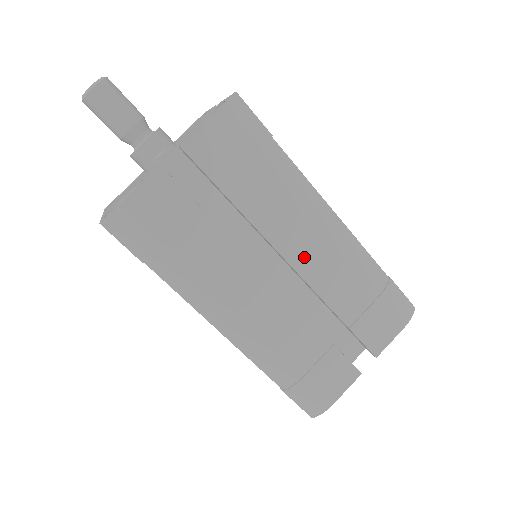
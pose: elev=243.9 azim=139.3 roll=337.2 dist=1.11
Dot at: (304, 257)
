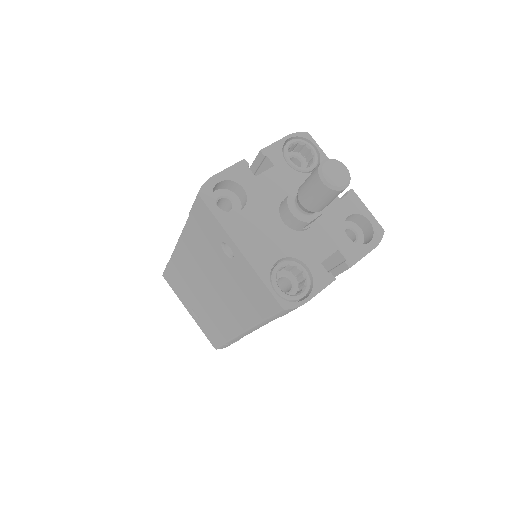
Dot at: occluded
